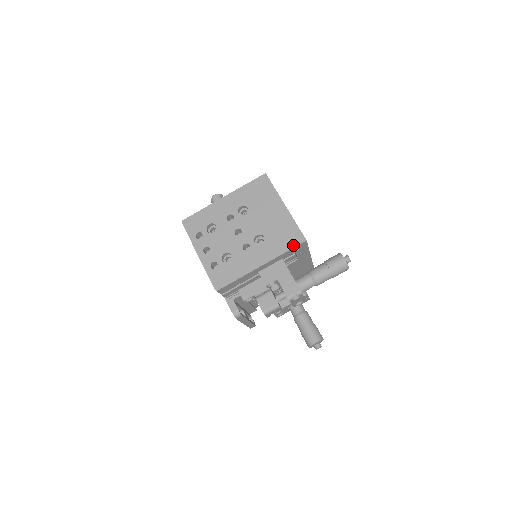
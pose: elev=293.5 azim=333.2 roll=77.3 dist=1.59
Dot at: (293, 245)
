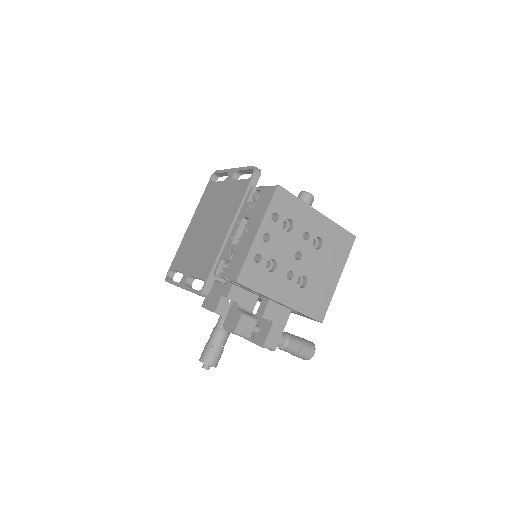
Dot at: (313, 316)
